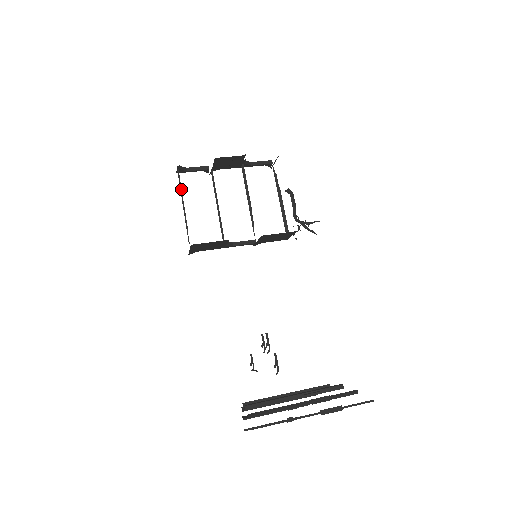
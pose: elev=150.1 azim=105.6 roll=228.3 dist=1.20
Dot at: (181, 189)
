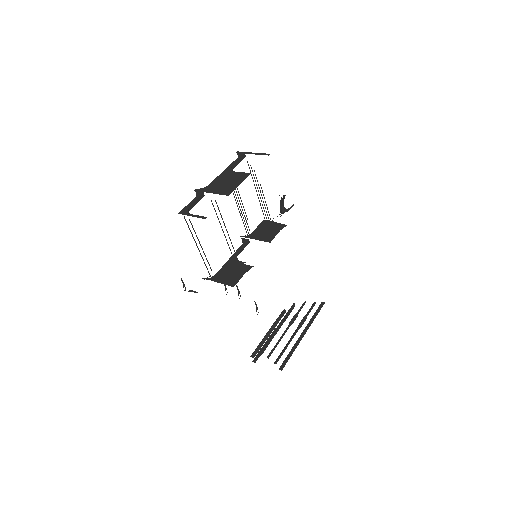
Dot at: (197, 237)
